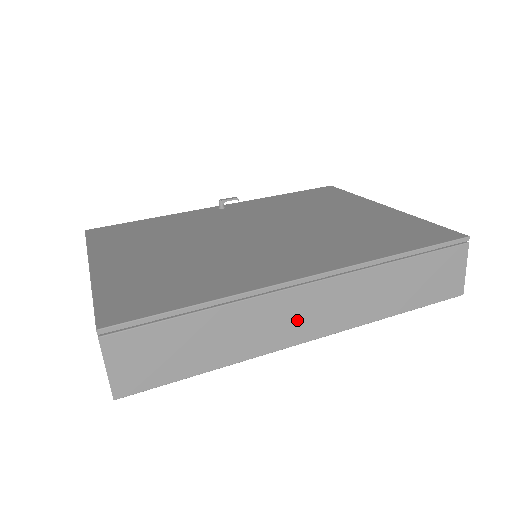
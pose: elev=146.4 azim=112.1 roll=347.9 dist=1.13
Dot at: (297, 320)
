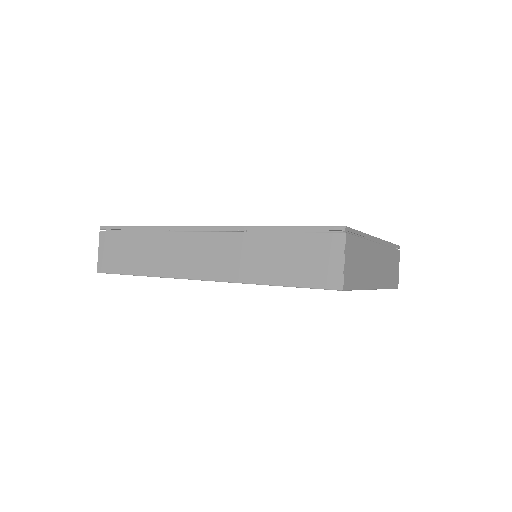
Dot at: (191, 258)
